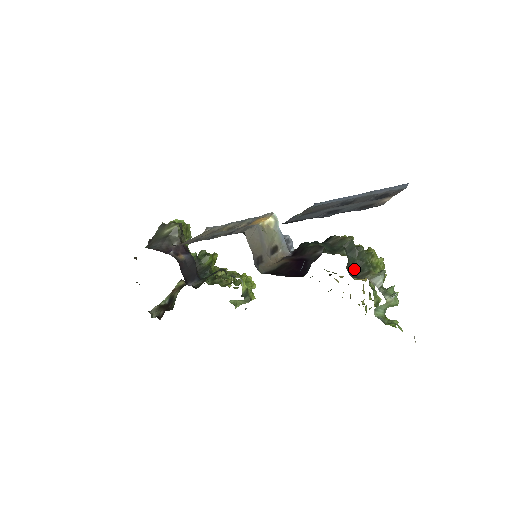
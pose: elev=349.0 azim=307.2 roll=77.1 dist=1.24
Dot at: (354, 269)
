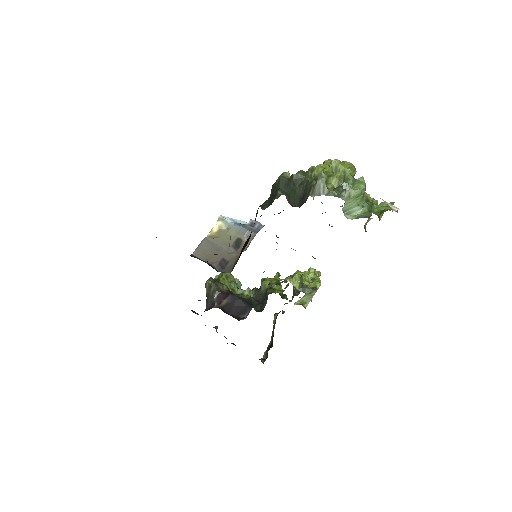
Dot at: (300, 198)
